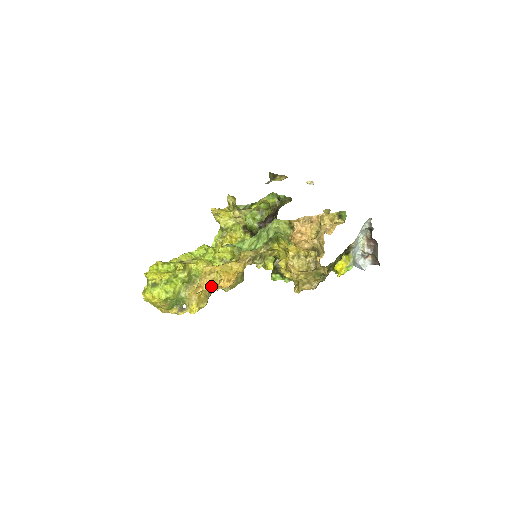
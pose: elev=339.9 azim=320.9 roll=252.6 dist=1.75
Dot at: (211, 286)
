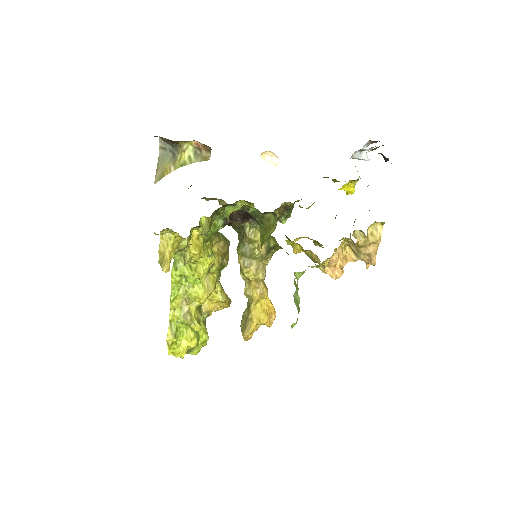
Dot at: (257, 329)
